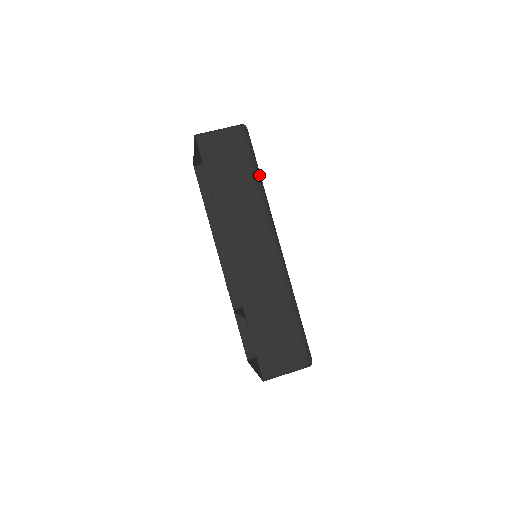
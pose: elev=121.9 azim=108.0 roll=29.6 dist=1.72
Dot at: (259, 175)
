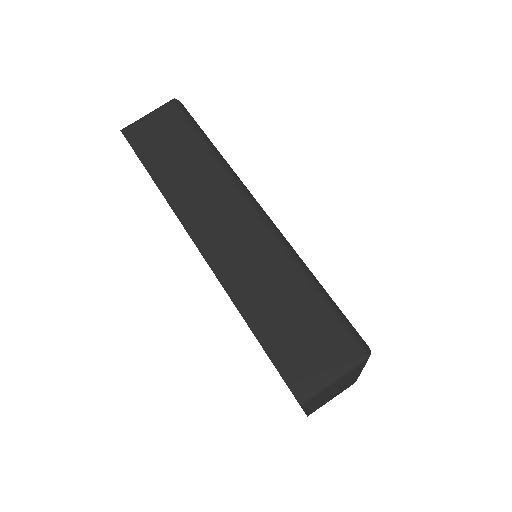
Dot at: (208, 141)
